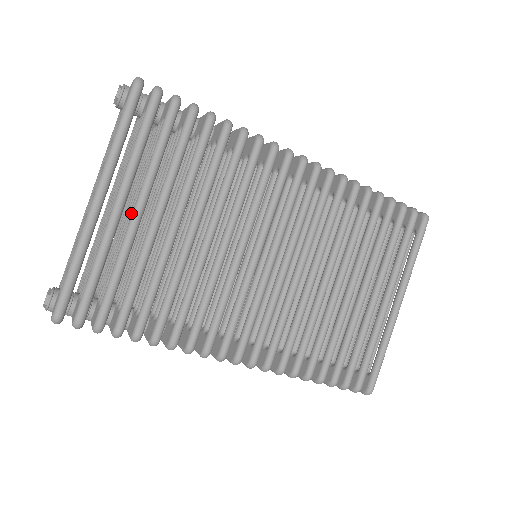
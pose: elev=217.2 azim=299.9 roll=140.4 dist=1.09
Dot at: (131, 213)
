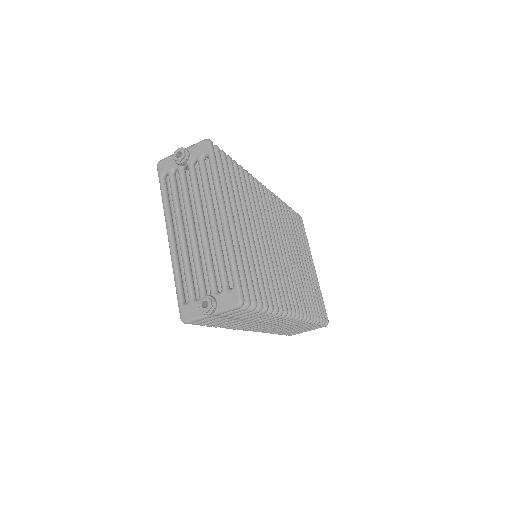
Dot at: occluded
